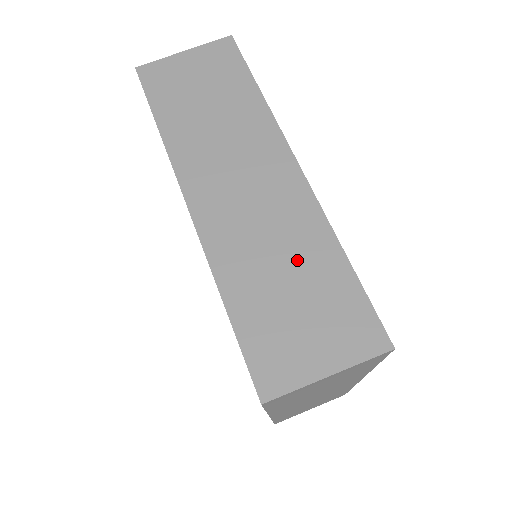
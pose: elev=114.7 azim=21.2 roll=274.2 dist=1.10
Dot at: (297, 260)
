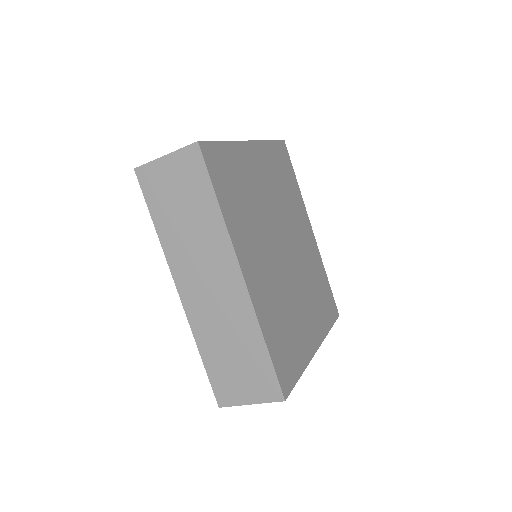
Dot at: (238, 341)
